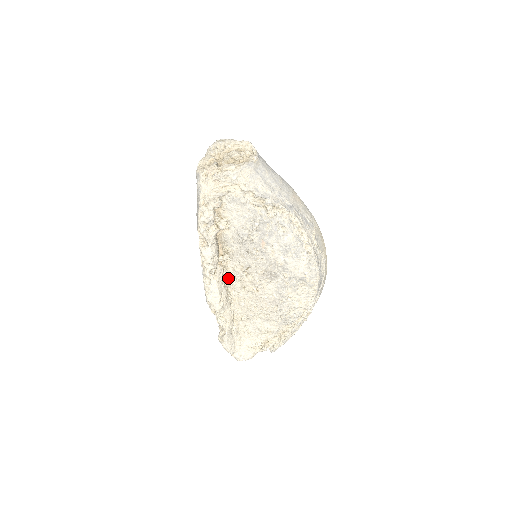
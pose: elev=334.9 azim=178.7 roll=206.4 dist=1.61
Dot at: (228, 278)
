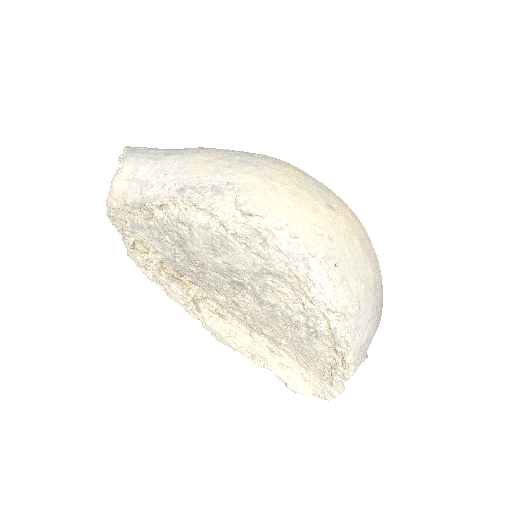
Dot at: (221, 308)
